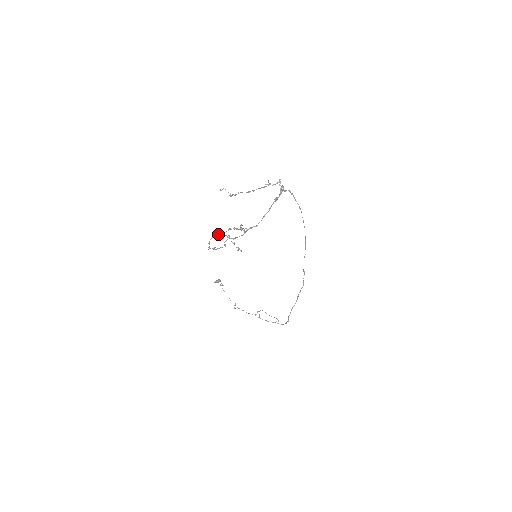
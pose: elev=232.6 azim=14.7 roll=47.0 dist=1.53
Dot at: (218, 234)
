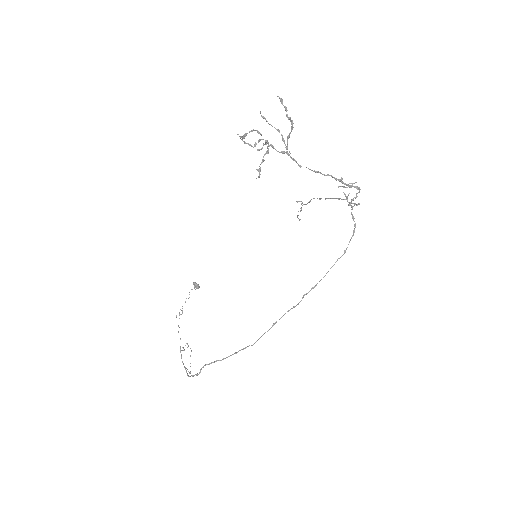
Dot at: occluded
